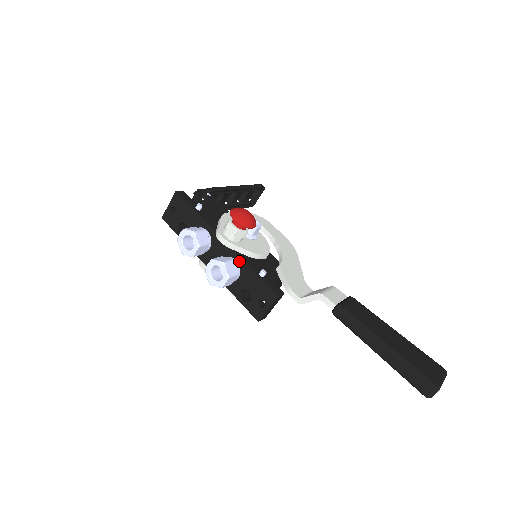
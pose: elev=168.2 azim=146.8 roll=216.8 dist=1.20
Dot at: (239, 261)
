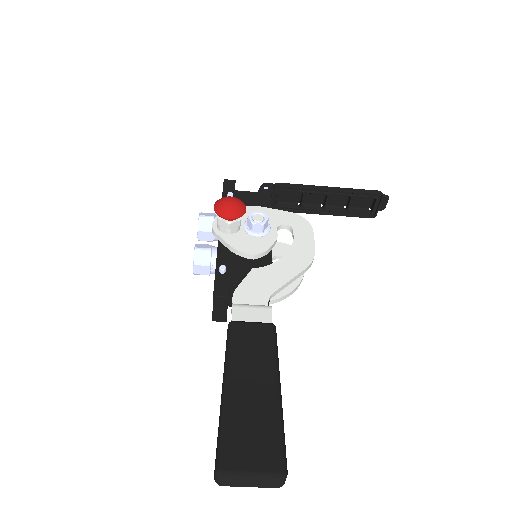
Dot at: (217, 252)
